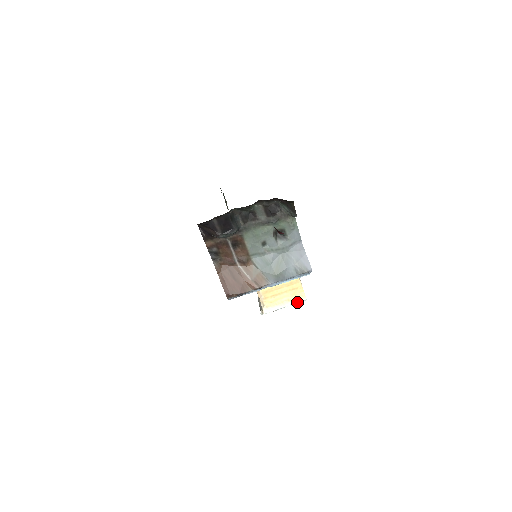
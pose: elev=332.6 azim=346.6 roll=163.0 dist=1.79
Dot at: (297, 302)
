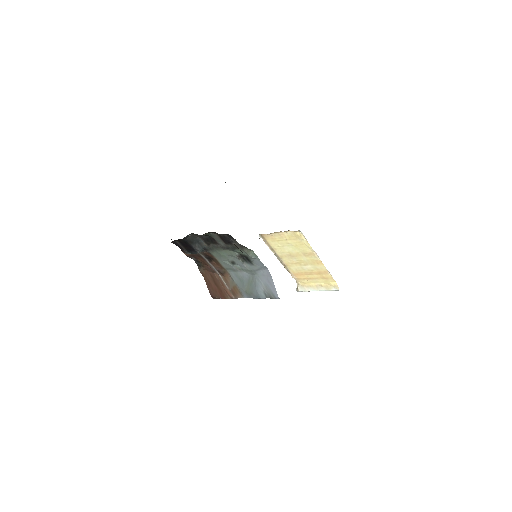
Dot at: (330, 290)
